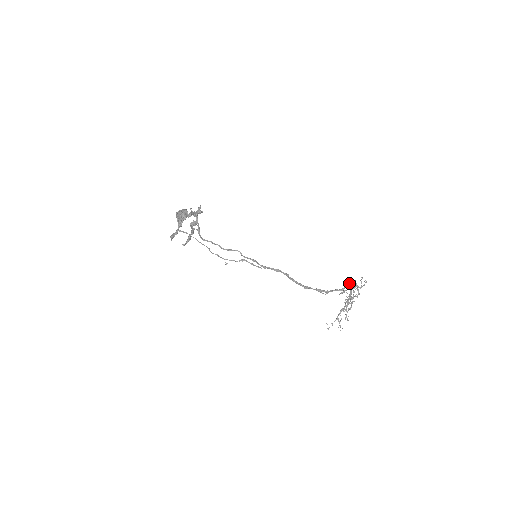
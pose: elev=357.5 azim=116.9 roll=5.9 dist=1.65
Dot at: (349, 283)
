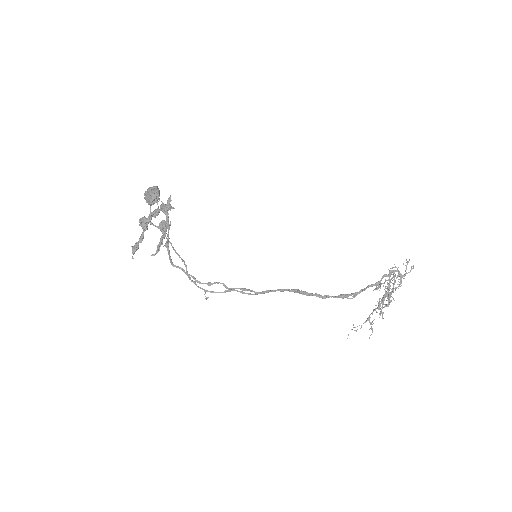
Dot at: occluded
